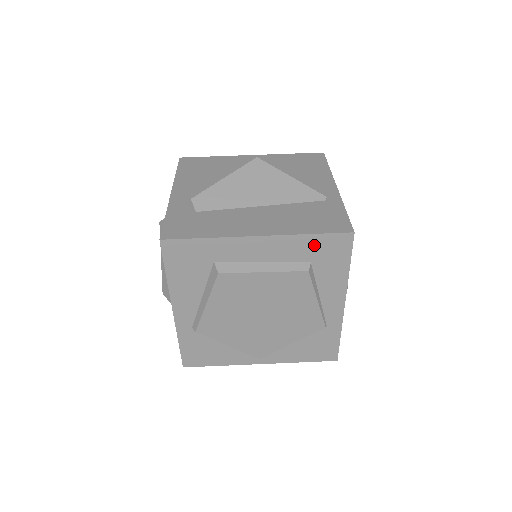
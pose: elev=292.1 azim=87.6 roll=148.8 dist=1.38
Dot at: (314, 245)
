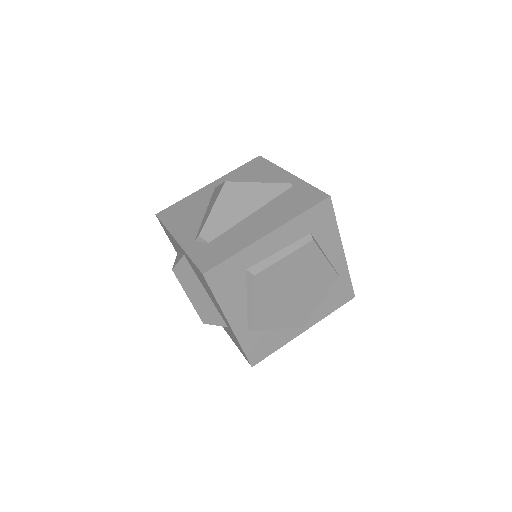
Dot at: (308, 219)
